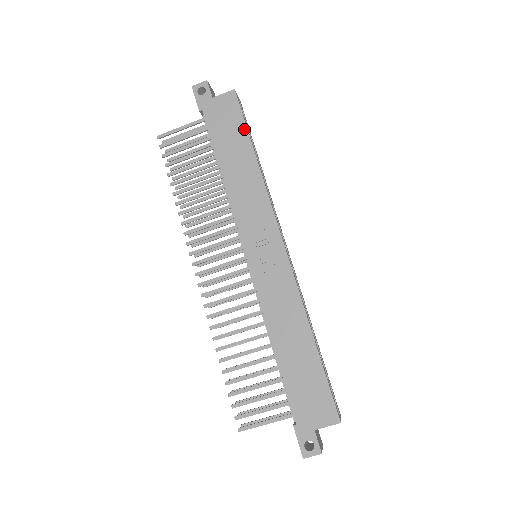
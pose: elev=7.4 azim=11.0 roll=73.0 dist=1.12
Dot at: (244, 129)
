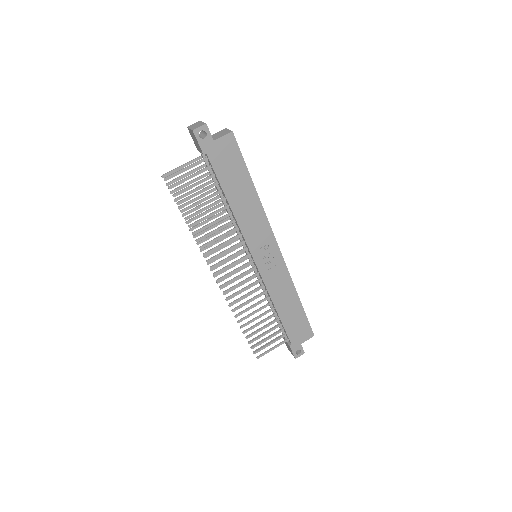
Dot at: (244, 167)
